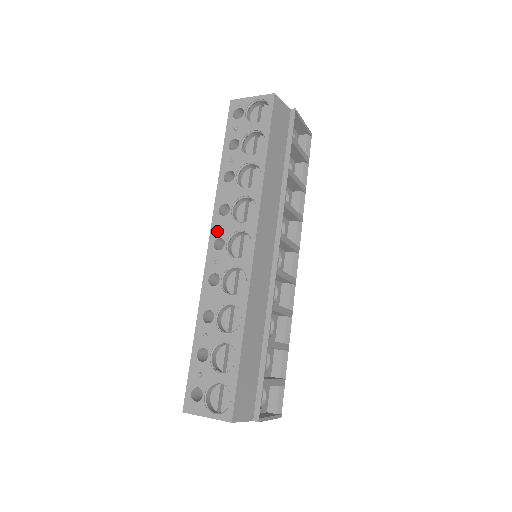
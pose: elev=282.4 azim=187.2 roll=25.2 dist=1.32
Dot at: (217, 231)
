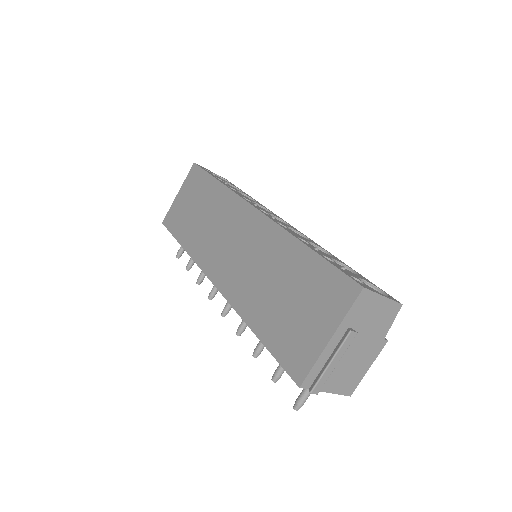
Dot at: (255, 205)
